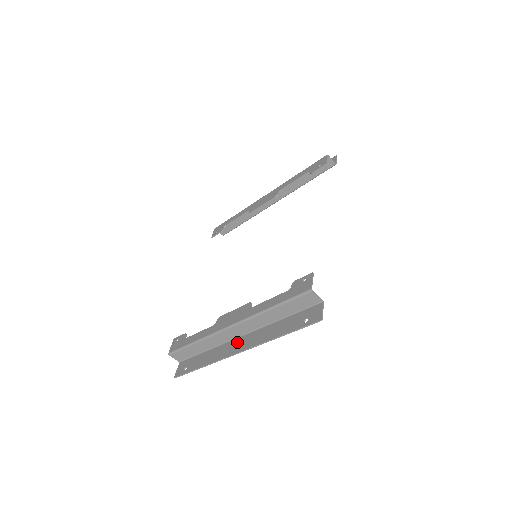
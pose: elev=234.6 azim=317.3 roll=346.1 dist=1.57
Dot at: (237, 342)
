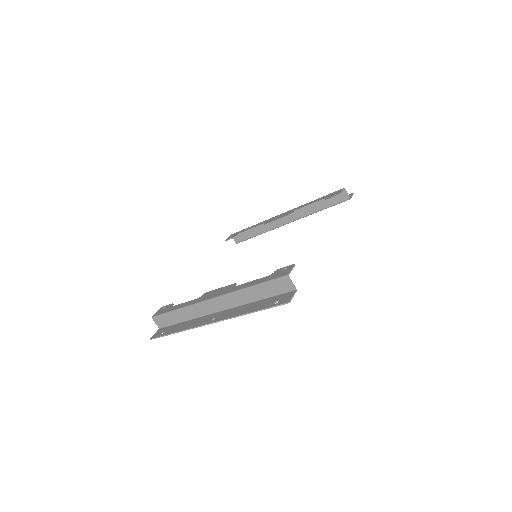
Dot at: (213, 315)
